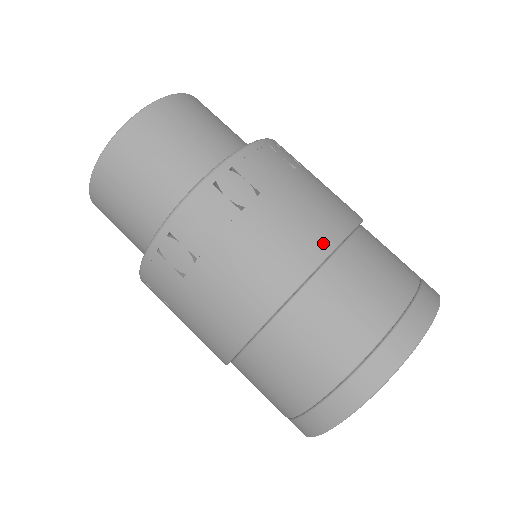
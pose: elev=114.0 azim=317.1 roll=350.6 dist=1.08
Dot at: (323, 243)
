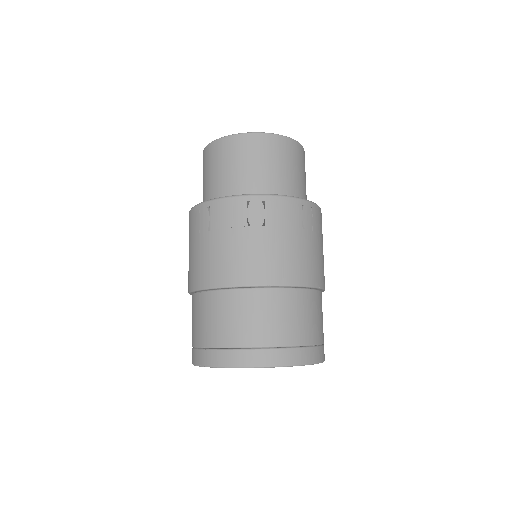
Dot at: (271, 278)
